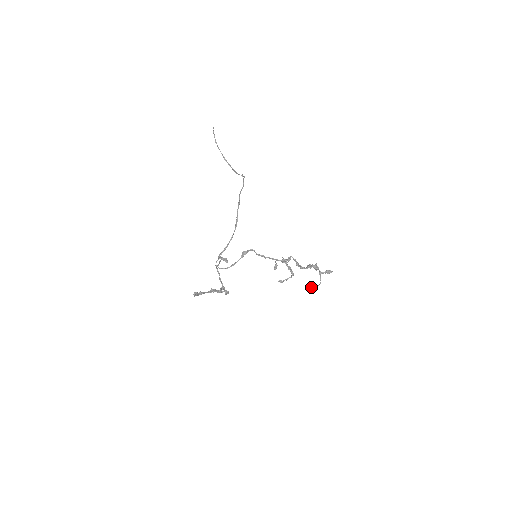
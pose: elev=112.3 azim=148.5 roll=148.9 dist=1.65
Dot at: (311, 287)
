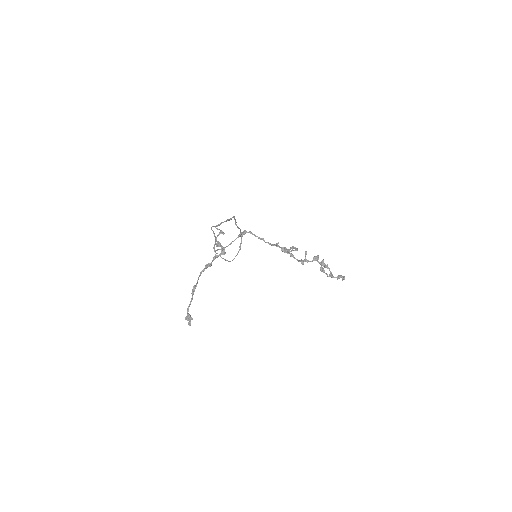
Dot at: (321, 266)
